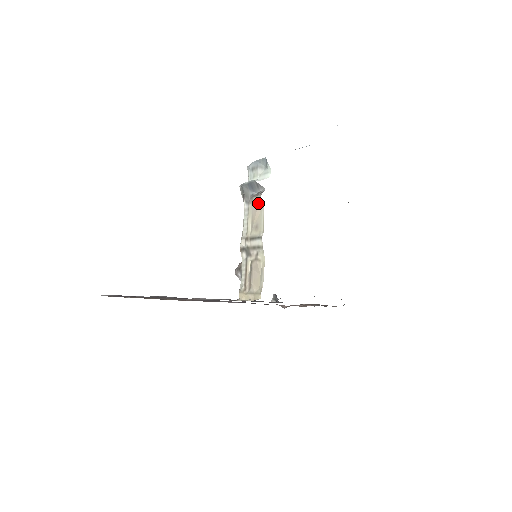
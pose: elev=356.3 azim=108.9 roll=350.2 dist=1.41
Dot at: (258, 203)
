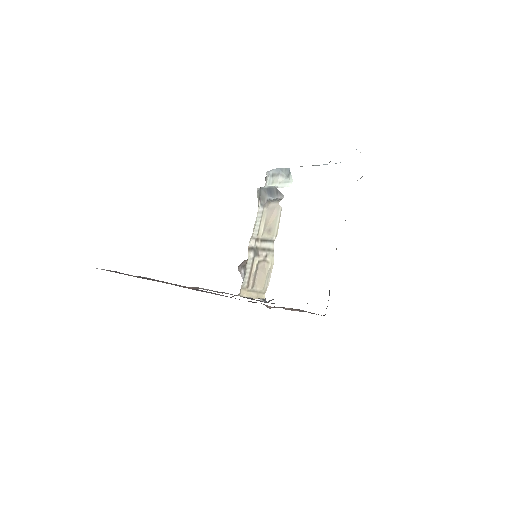
Dot at: (275, 208)
